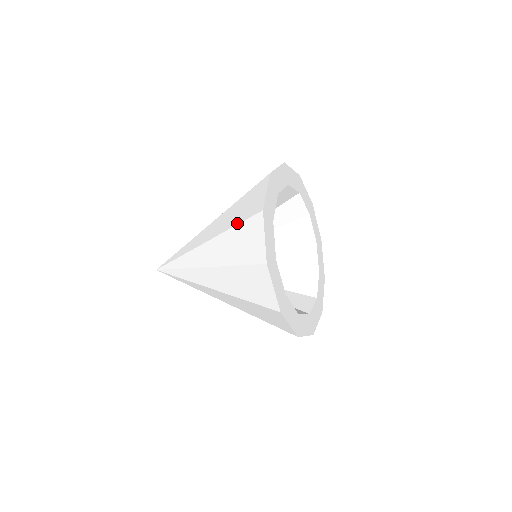
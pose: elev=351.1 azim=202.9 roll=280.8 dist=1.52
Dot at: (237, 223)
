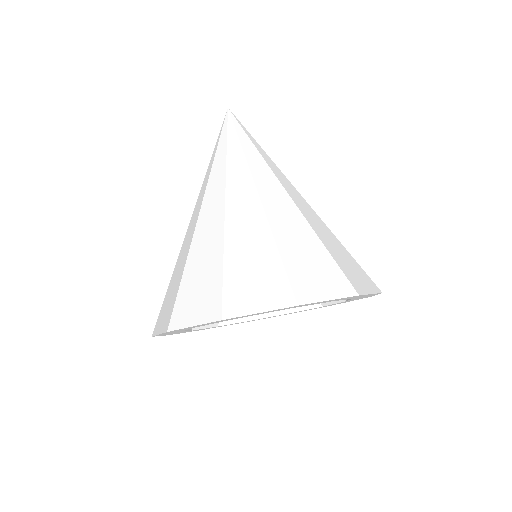
Dot at: (182, 280)
